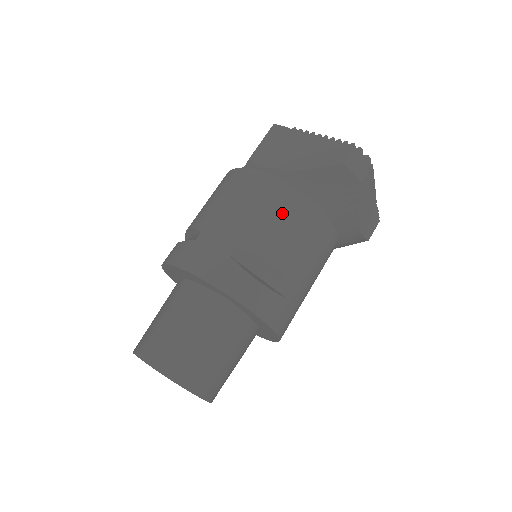
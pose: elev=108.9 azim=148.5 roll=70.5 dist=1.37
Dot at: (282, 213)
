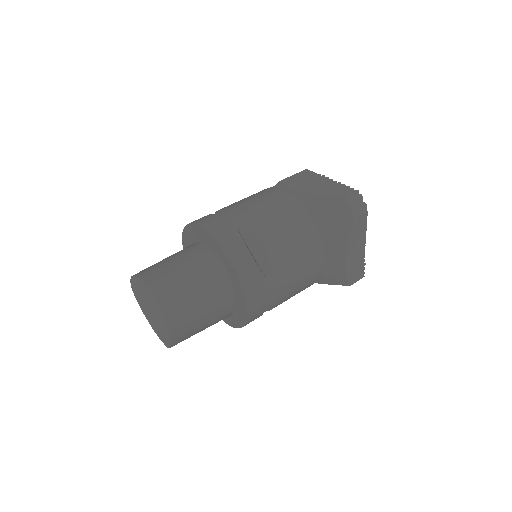
Dot at: (287, 218)
